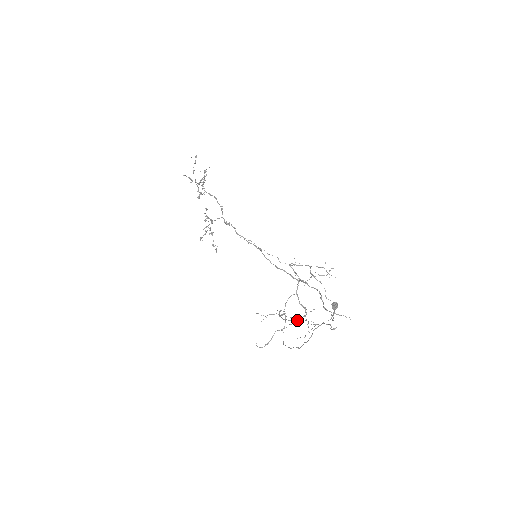
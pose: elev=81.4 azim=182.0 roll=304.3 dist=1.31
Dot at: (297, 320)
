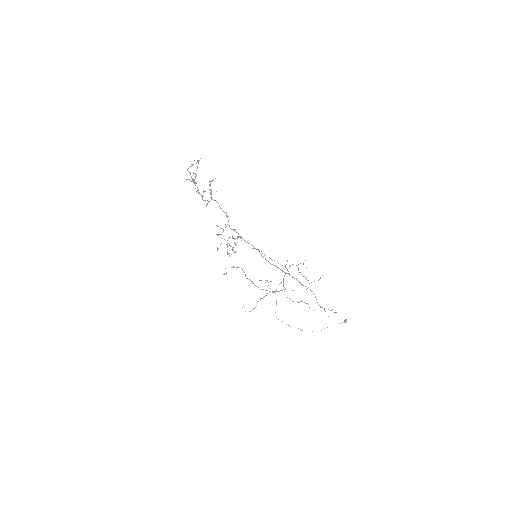
Dot at: (273, 291)
